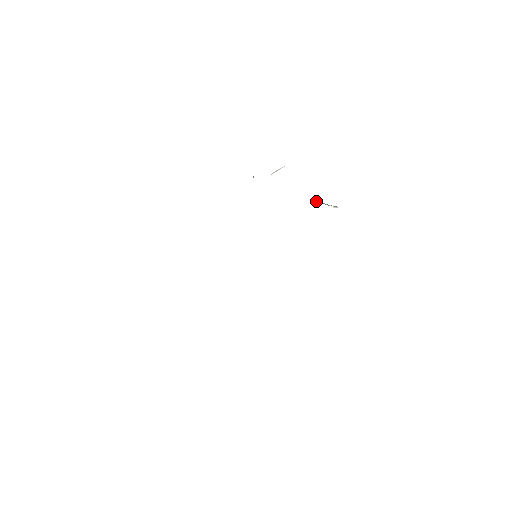
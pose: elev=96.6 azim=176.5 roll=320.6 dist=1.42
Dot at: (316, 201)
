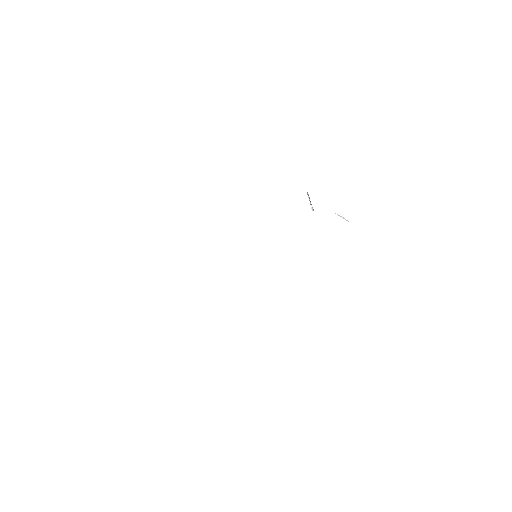
Dot at: occluded
